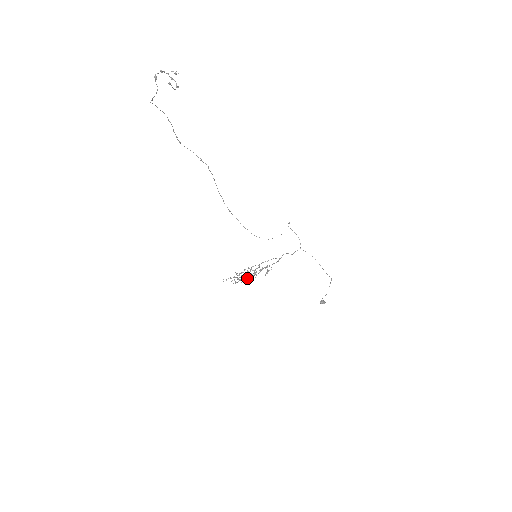
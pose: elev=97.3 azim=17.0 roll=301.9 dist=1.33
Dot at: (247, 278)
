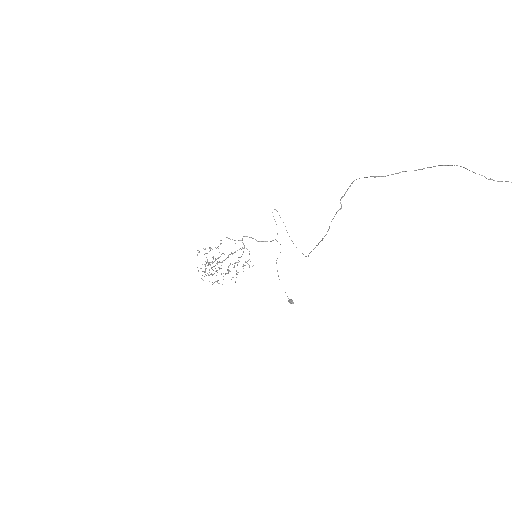
Dot at: (212, 267)
